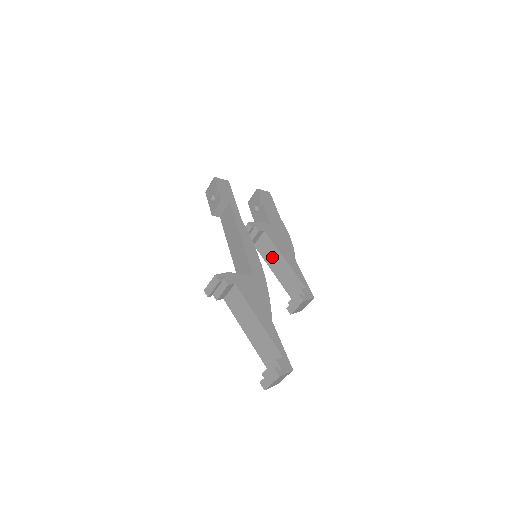
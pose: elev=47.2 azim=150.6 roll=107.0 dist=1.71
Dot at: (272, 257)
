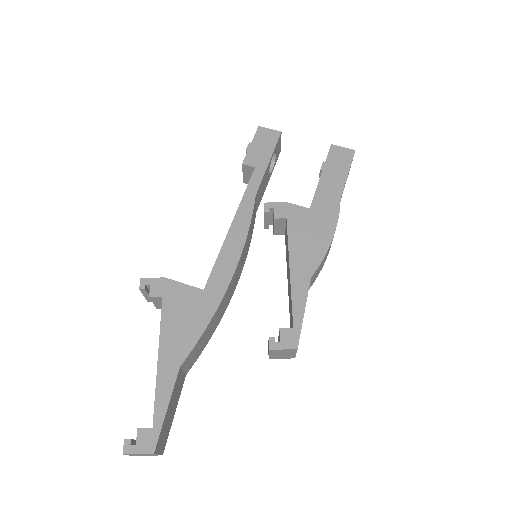
Dot at: (287, 261)
